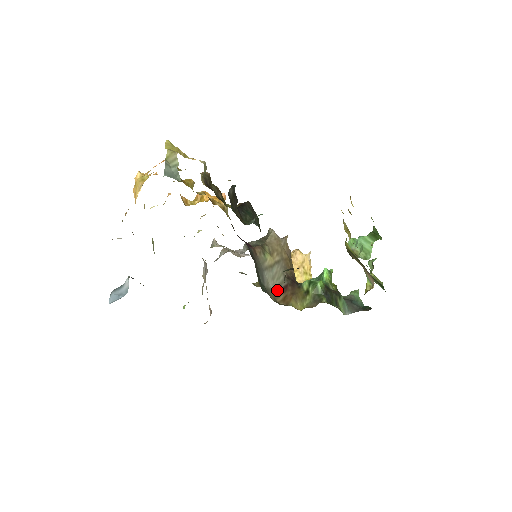
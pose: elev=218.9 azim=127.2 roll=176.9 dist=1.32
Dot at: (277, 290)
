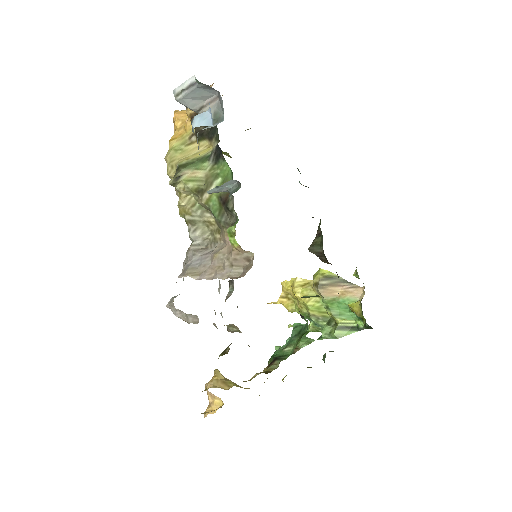
Dot at: occluded
